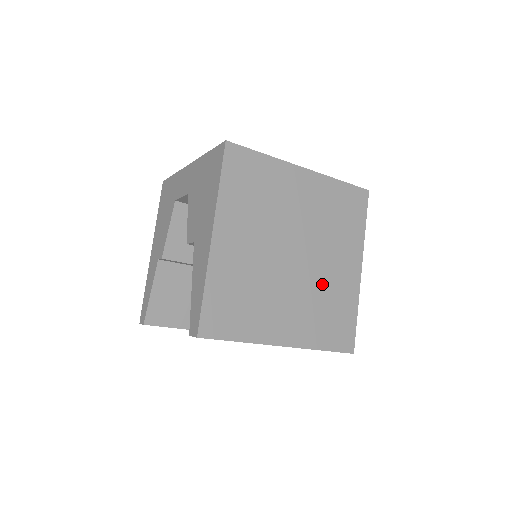
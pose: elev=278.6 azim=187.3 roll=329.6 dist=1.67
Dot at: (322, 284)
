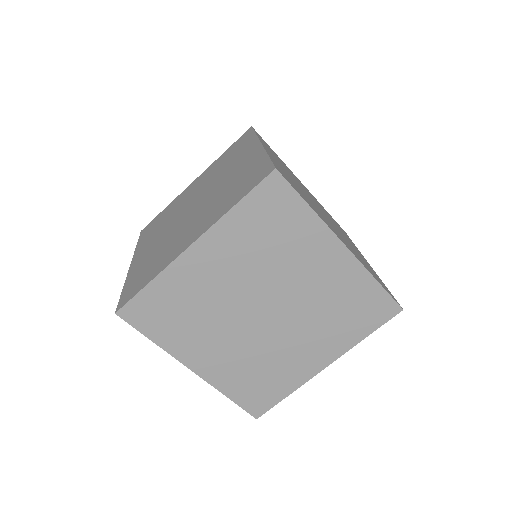
Dot at: (315, 301)
